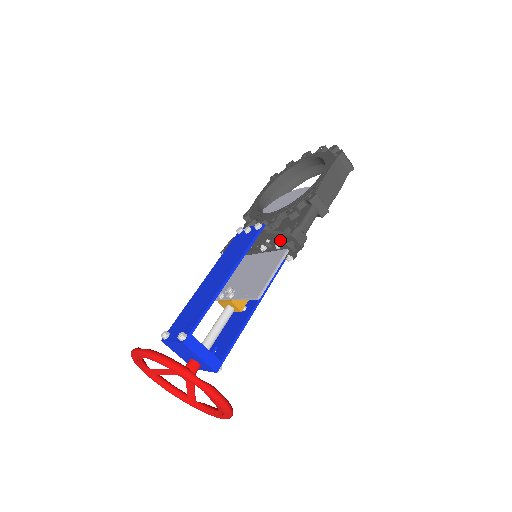
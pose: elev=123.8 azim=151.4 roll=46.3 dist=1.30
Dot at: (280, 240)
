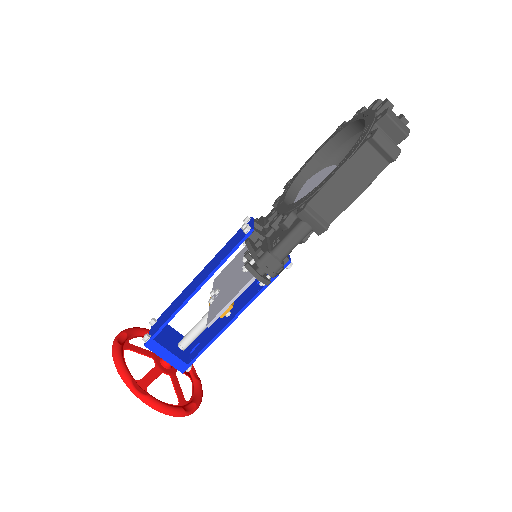
Dot at: (245, 264)
